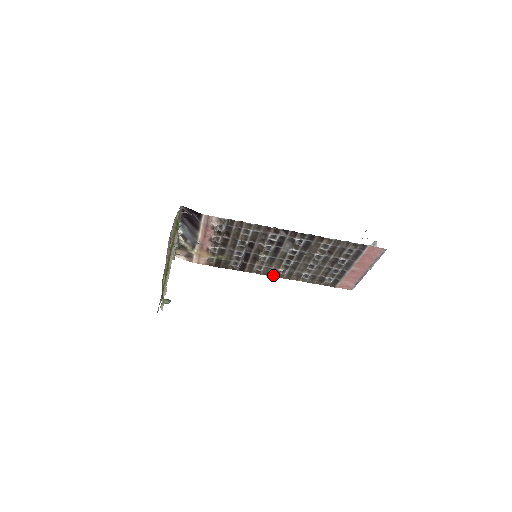
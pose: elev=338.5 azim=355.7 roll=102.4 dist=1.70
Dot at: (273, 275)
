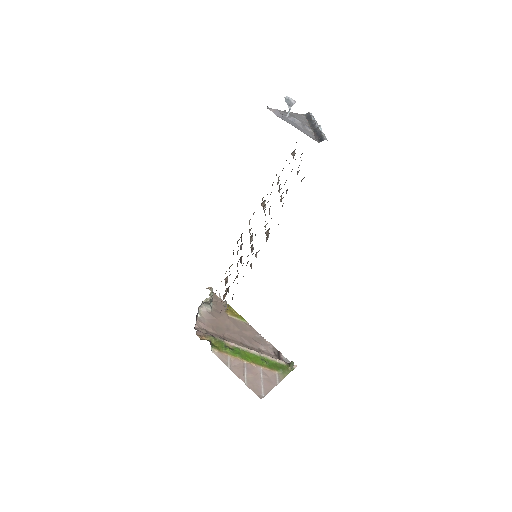
Dot at: occluded
